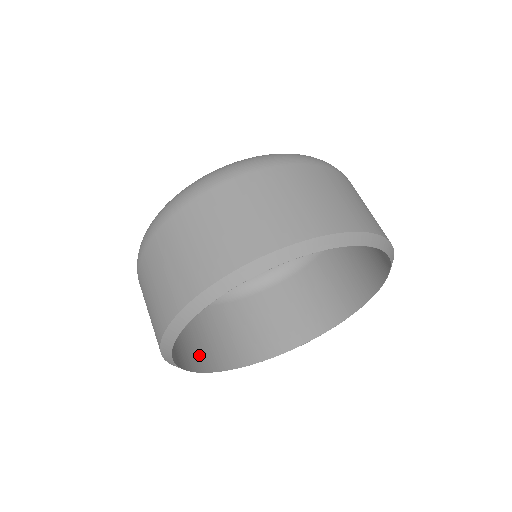
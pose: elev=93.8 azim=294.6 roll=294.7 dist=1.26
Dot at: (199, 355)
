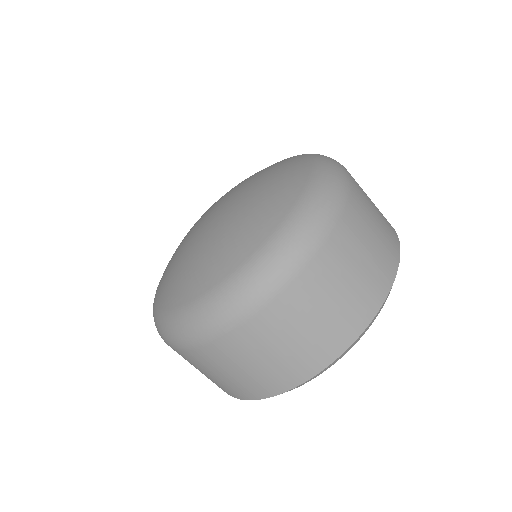
Dot at: occluded
